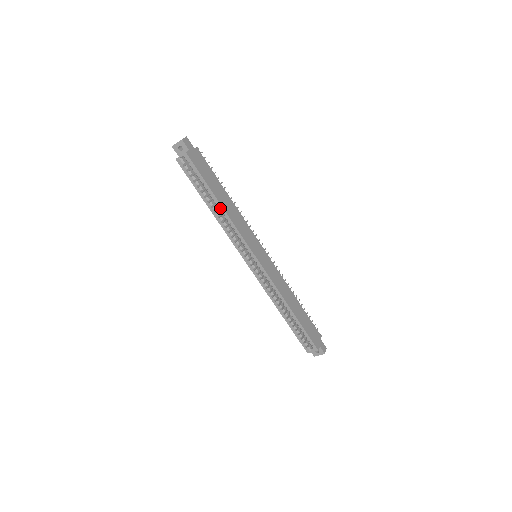
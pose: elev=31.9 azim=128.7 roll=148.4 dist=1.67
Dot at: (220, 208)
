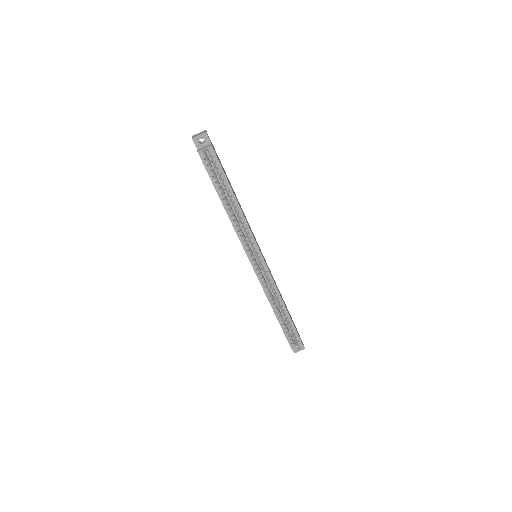
Dot at: (234, 206)
